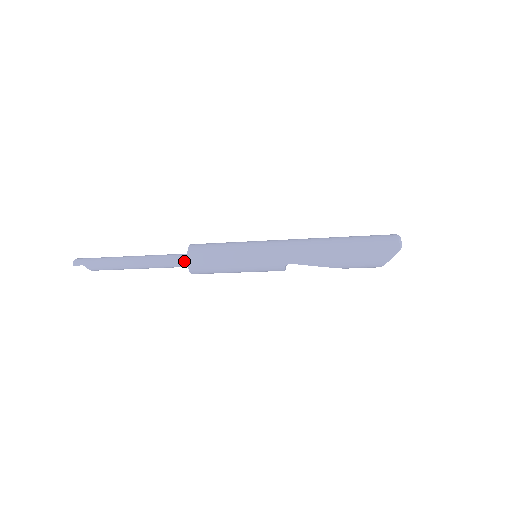
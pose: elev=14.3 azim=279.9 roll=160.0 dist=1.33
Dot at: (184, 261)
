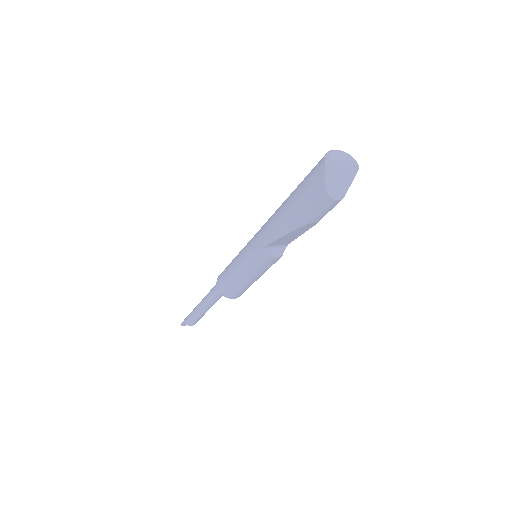
Dot at: (216, 288)
